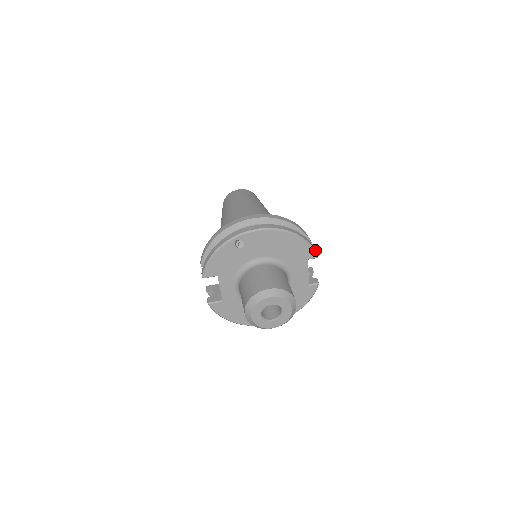
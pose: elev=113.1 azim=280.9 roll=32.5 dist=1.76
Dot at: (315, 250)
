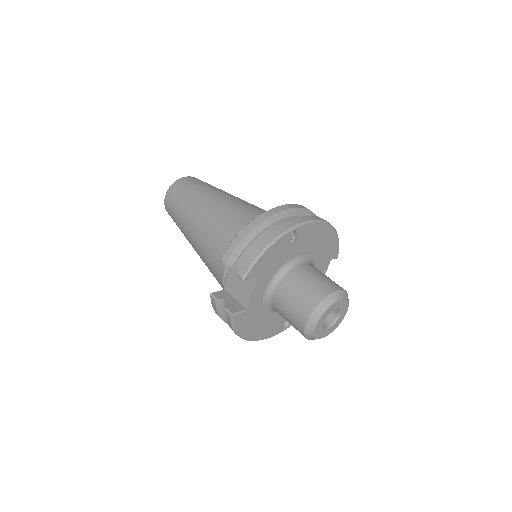
Dot at: occluded
